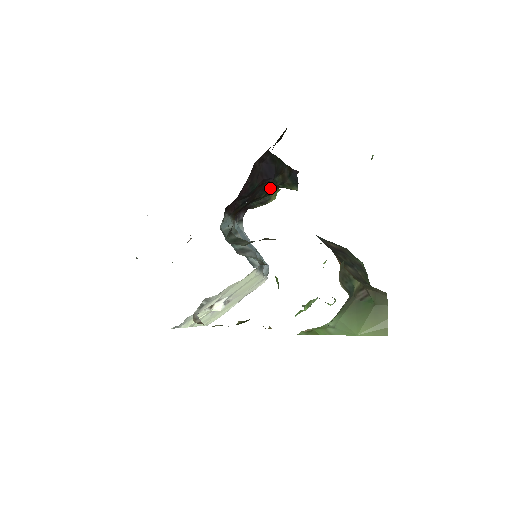
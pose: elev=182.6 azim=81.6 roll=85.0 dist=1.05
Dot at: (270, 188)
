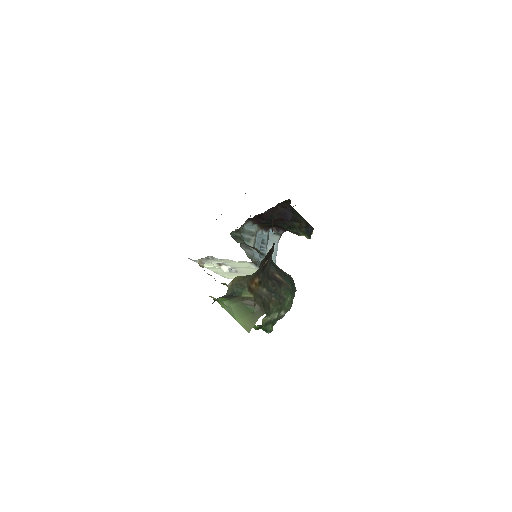
Dot at: (290, 226)
